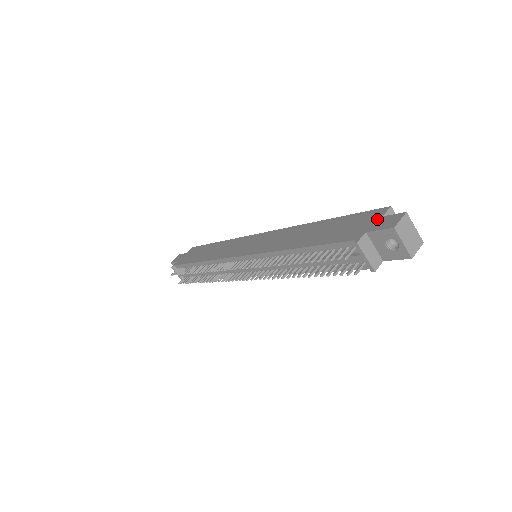
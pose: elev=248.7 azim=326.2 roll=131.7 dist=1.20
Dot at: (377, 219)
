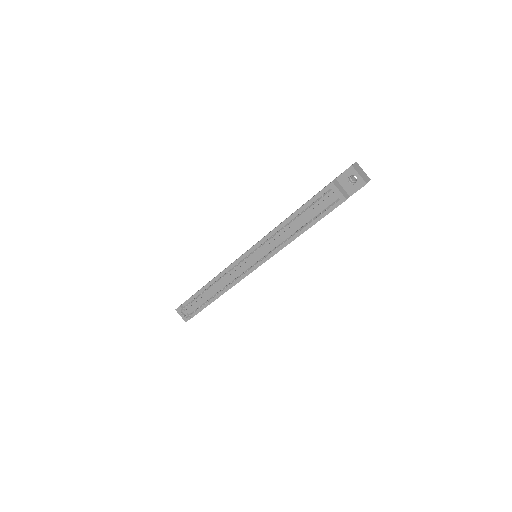
Dot at: occluded
